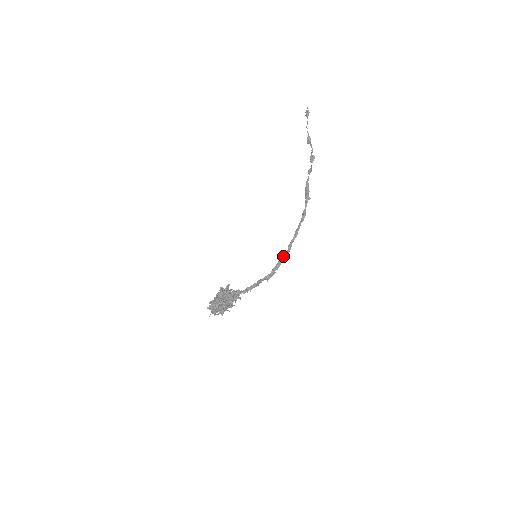
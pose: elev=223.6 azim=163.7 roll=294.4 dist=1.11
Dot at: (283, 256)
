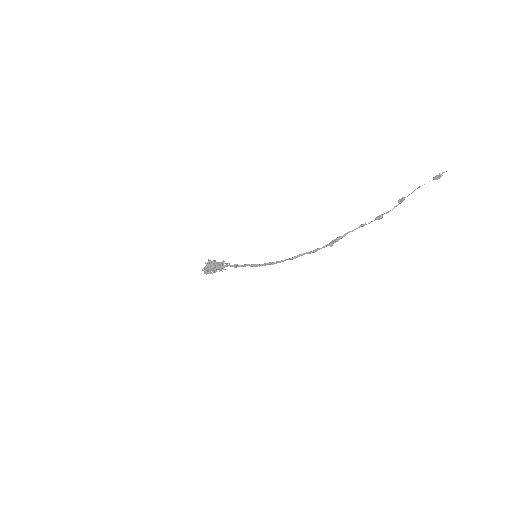
Dot at: (272, 264)
